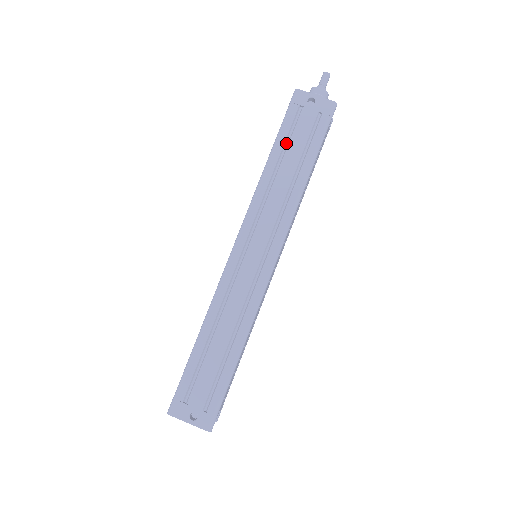
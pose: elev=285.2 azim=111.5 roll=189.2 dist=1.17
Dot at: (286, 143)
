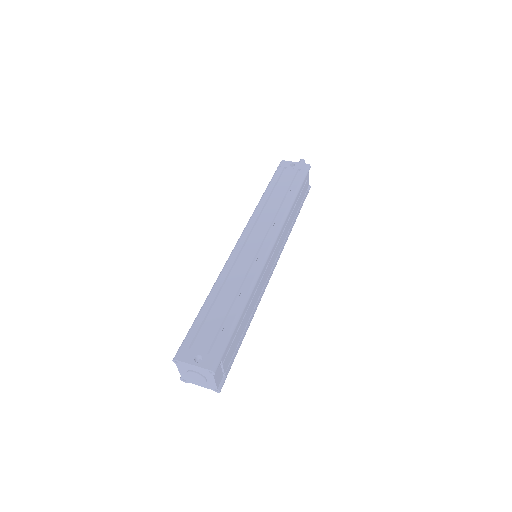
Dot at: (276, 186)
